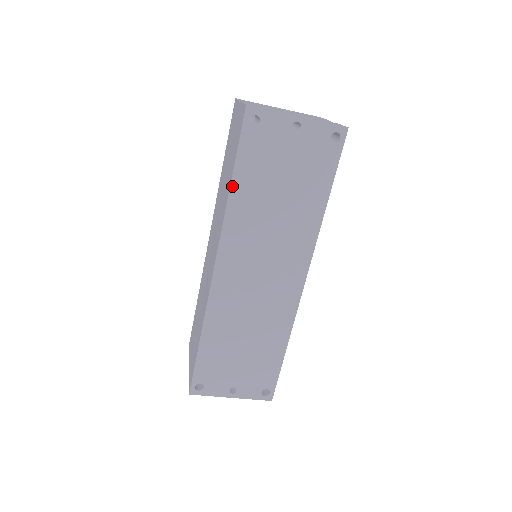
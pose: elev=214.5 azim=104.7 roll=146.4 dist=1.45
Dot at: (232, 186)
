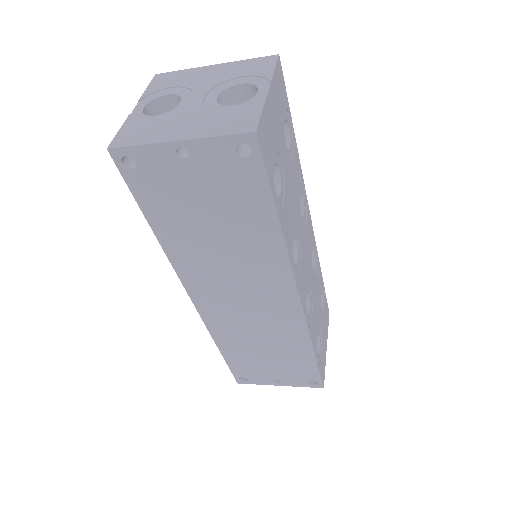
Dot at: (155, 231)
